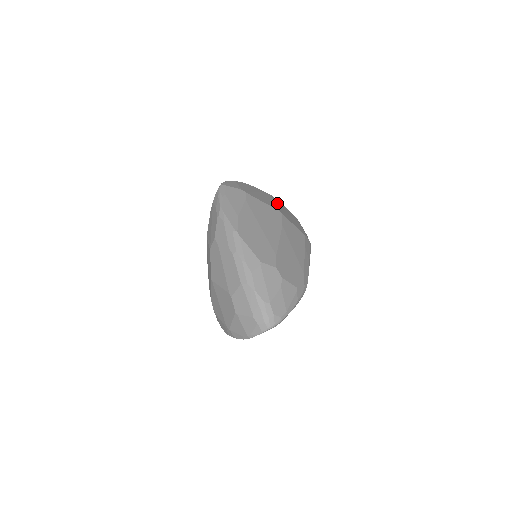
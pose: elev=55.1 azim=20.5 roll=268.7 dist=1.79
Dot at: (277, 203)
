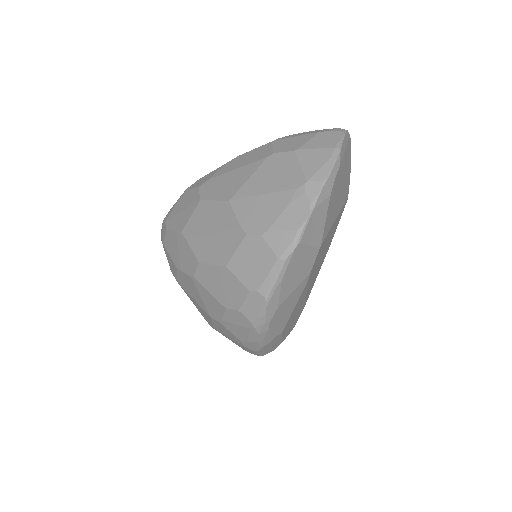
Dot at: occluded
